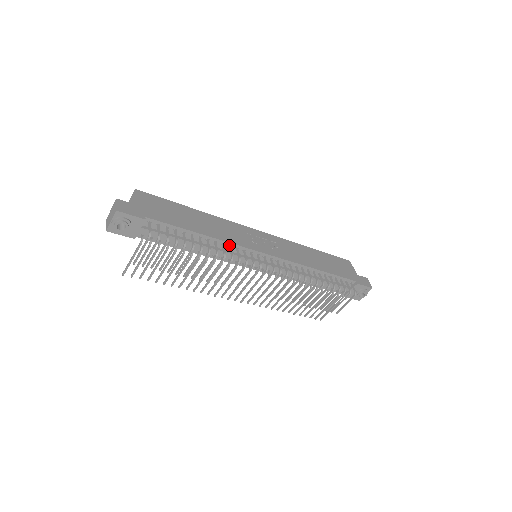
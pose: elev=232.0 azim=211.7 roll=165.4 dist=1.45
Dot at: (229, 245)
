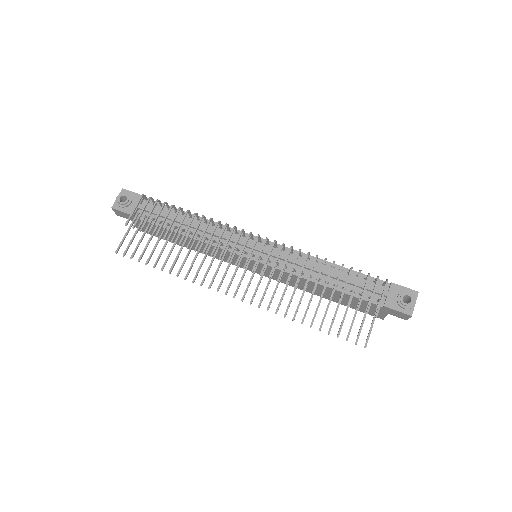
Dot at: (220, 227)
